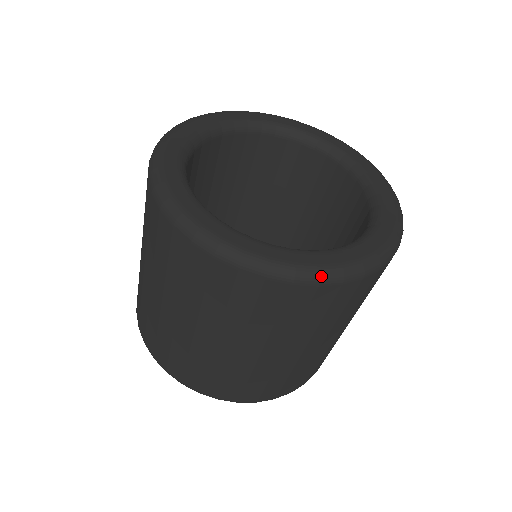
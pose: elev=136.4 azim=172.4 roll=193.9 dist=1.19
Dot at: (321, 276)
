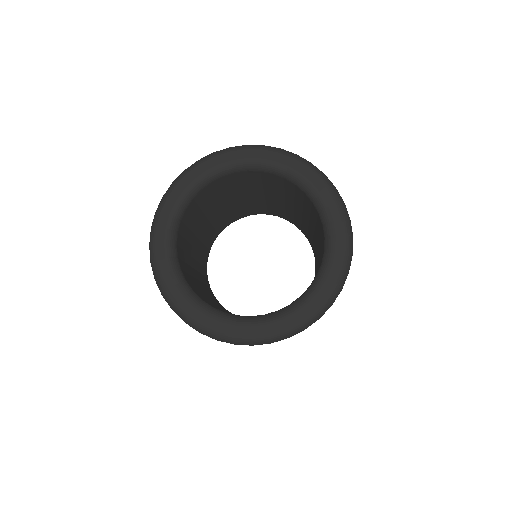
Dot at: (185, 320)
